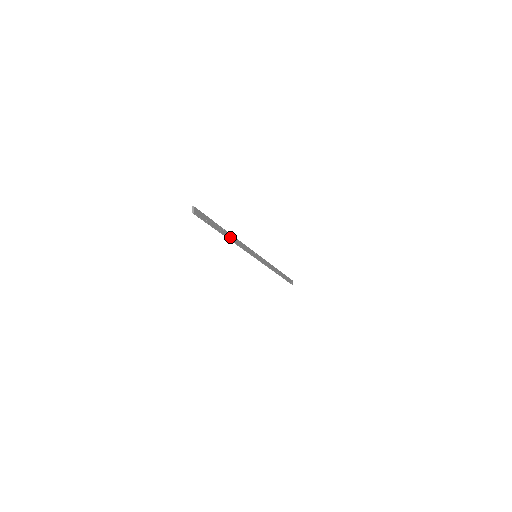
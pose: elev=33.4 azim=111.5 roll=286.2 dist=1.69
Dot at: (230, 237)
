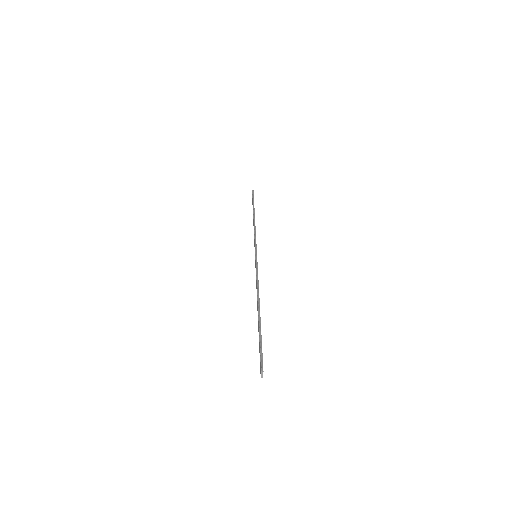
Dot at: occluded
